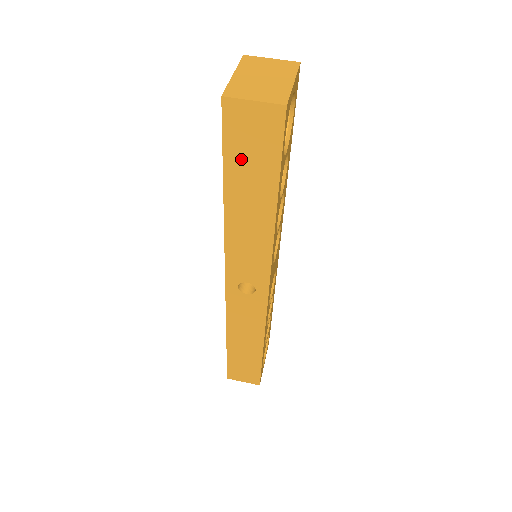
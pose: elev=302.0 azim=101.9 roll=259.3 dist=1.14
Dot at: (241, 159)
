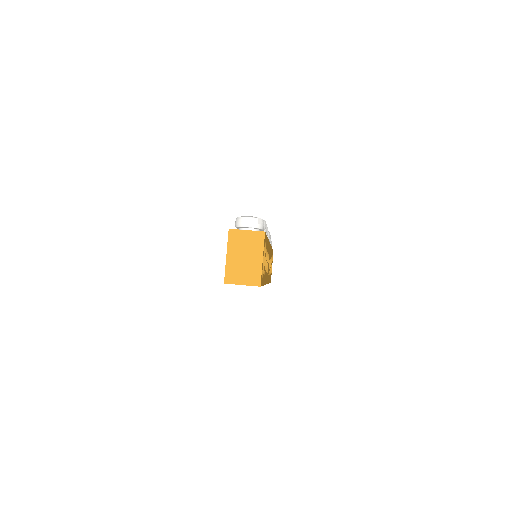
Dot at: occluded
